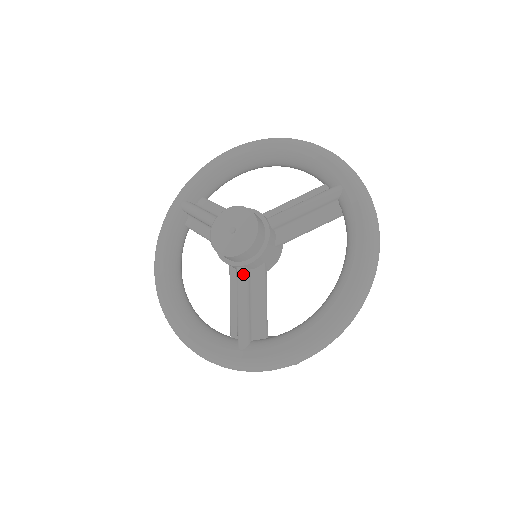
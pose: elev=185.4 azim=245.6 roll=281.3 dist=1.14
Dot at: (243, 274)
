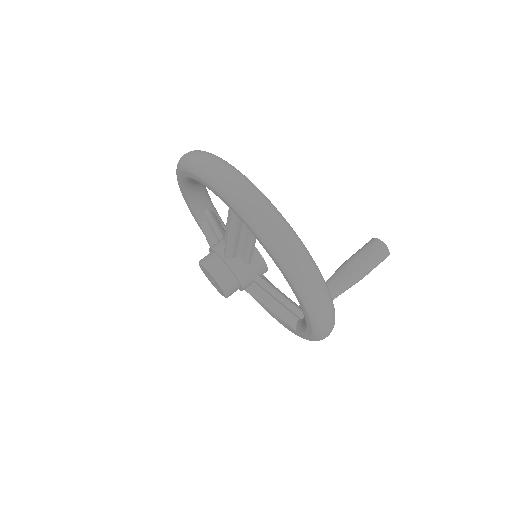
Dot at: (249, 293)
